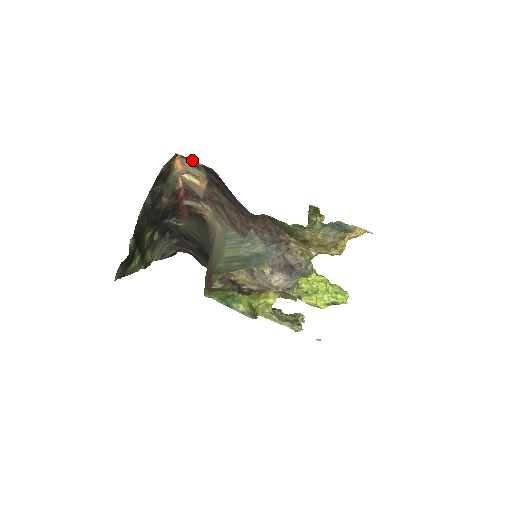
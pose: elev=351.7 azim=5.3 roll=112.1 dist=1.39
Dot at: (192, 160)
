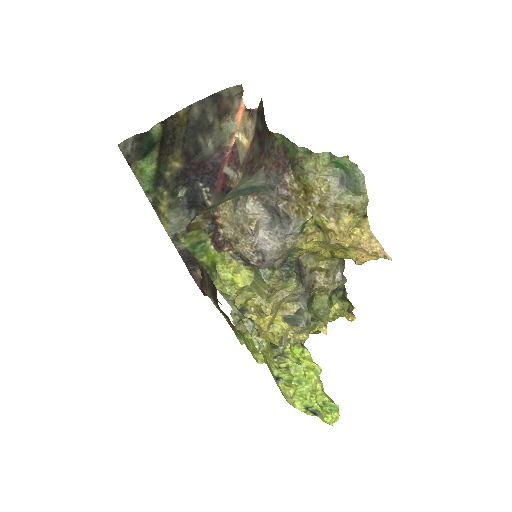
Dot at: (252, 110)
